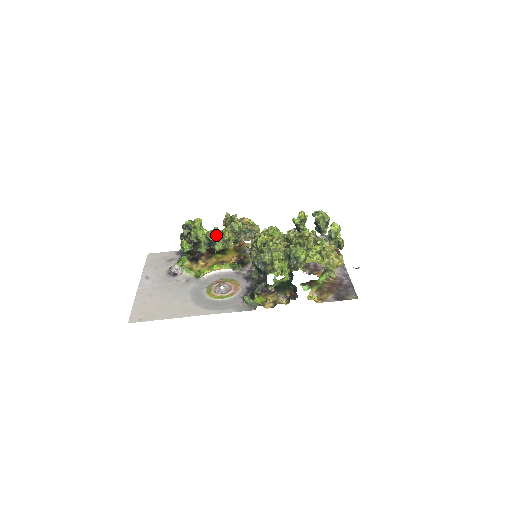
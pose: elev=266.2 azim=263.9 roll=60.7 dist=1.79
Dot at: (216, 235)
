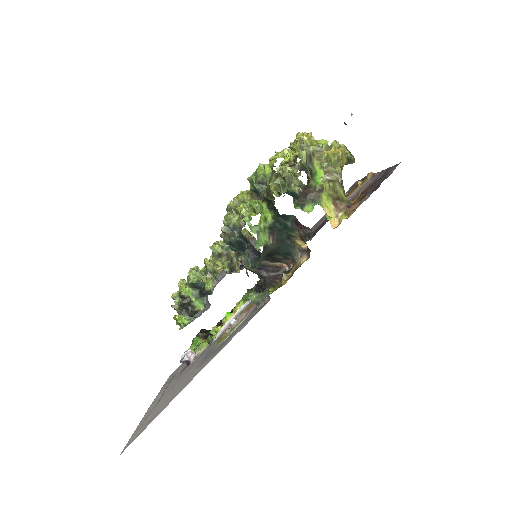
Dot at: (197, 274)
